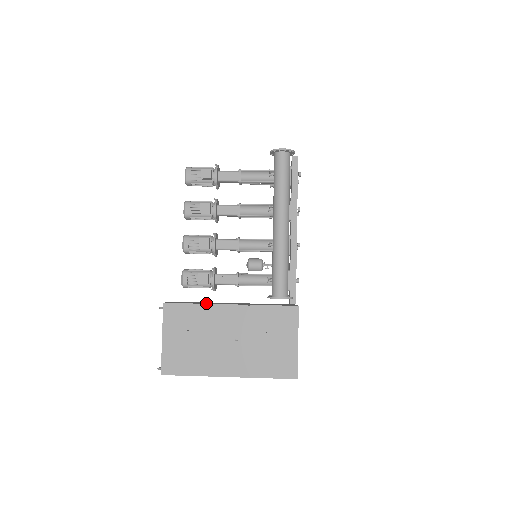
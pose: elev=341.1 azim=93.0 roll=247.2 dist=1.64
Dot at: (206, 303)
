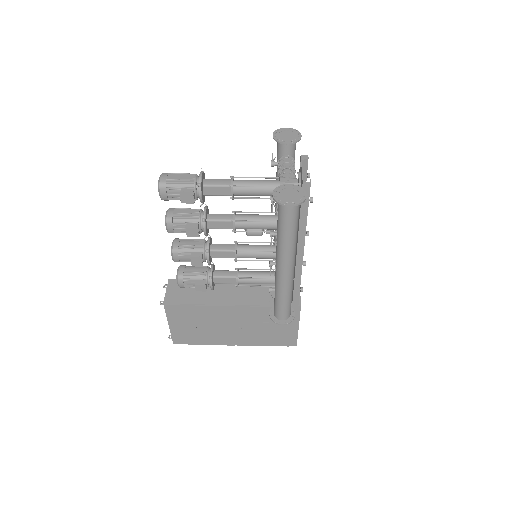
Dot at: (206, 299)
